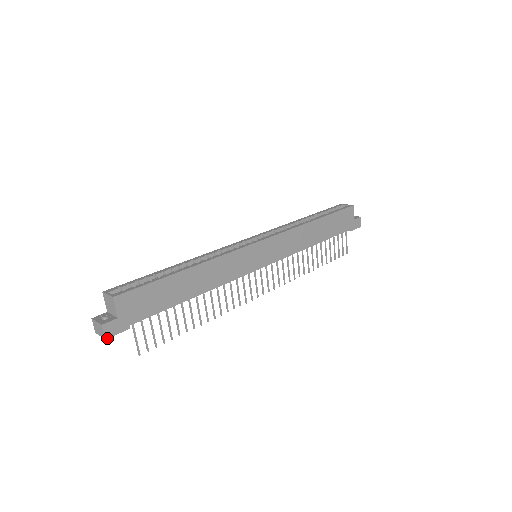
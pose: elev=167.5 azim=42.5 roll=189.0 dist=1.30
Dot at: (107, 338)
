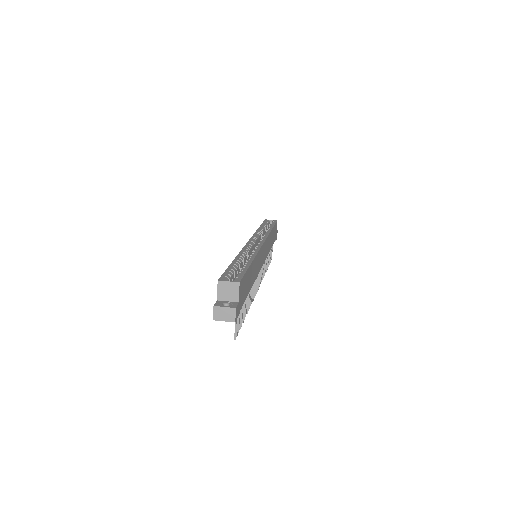
Dot at: (235, 321)
